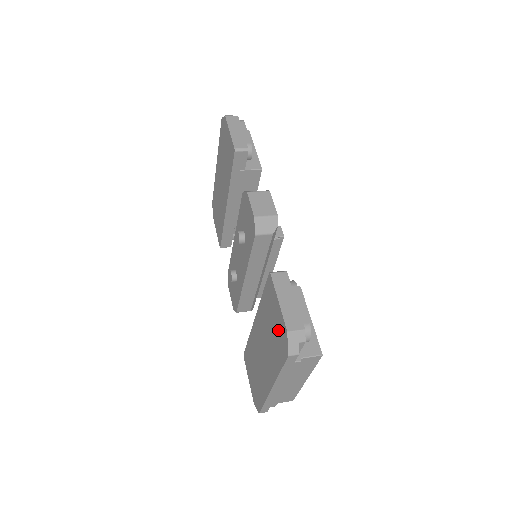
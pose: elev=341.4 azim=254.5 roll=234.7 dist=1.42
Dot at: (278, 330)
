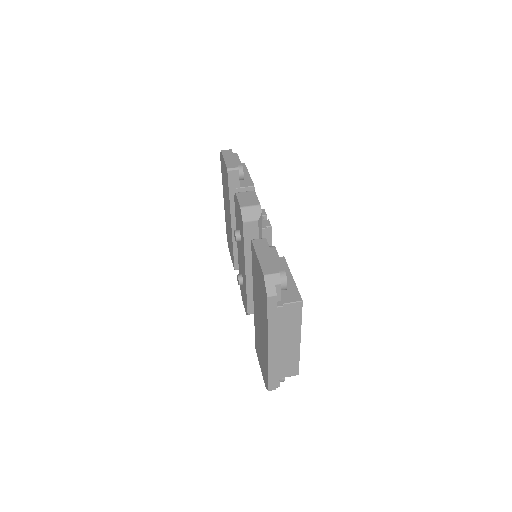
Dot at: (261, 283)
